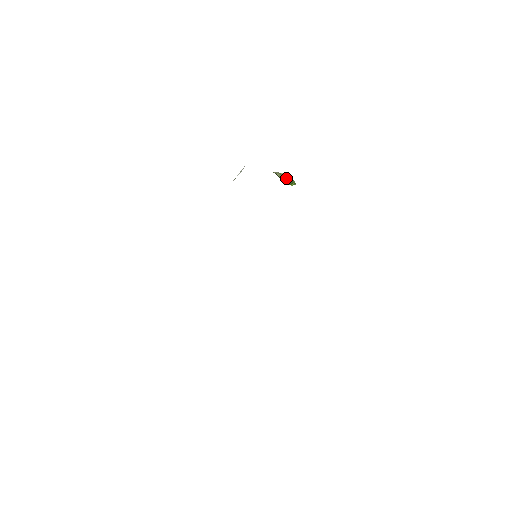
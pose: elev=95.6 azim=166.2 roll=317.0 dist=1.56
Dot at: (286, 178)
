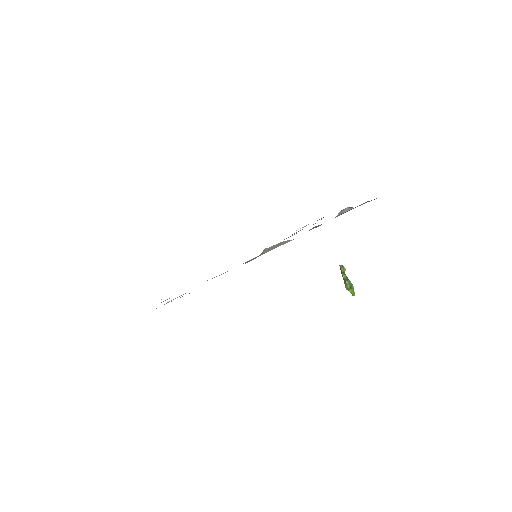
Dot at: (347, 278)
